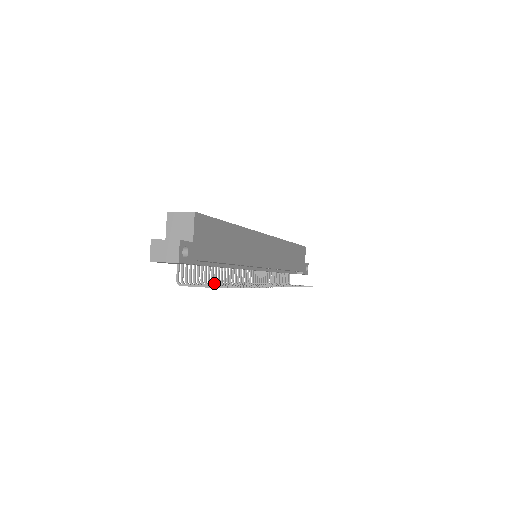
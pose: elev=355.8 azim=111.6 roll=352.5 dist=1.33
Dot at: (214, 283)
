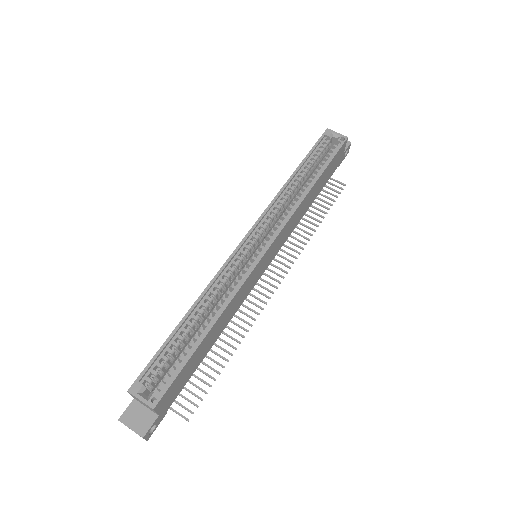
Dot at: occluded
